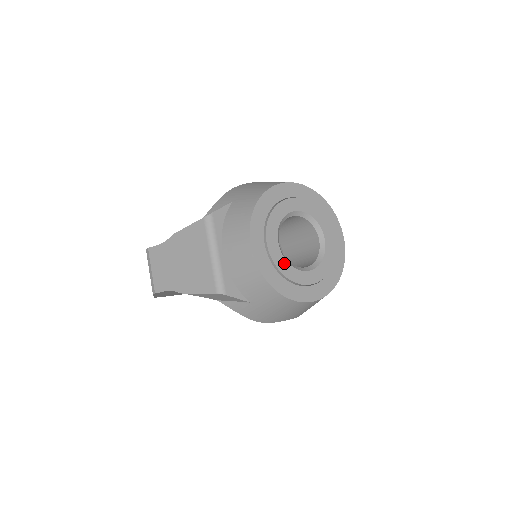
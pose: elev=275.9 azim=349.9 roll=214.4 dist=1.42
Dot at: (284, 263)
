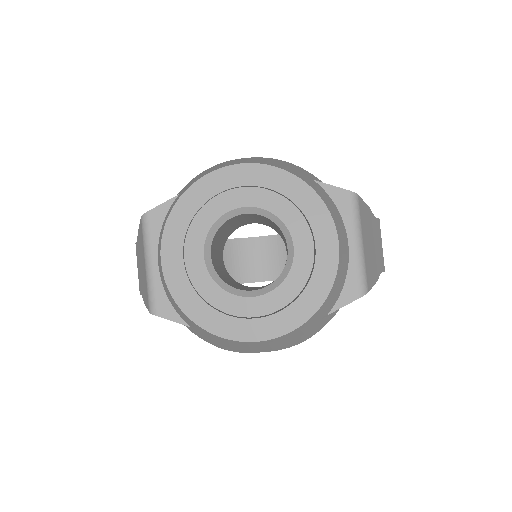
Dot at: (210, 285)
